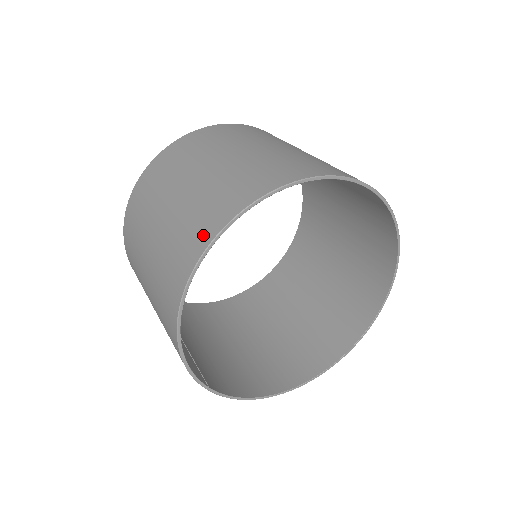
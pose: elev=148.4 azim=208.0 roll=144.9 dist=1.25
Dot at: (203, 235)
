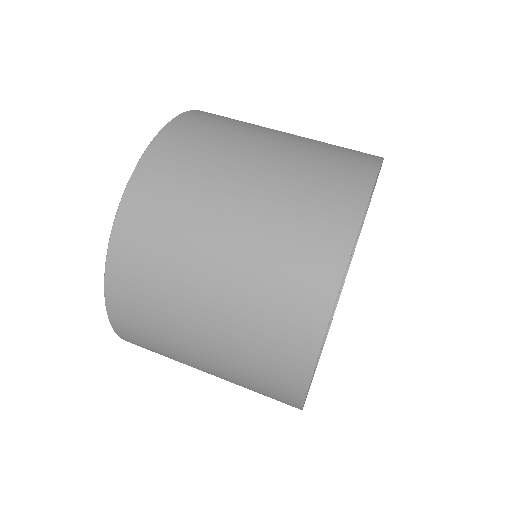
Dot at: (288, 395)
